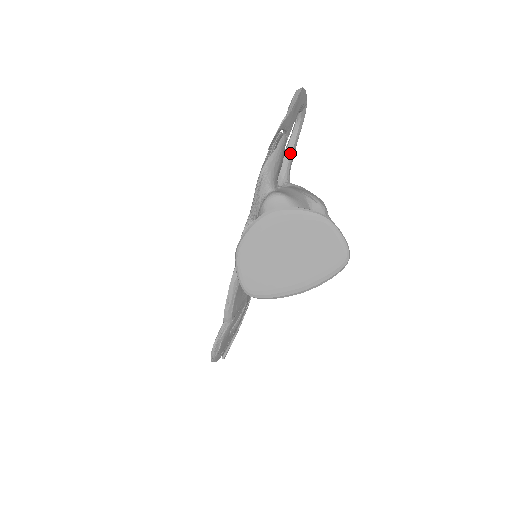
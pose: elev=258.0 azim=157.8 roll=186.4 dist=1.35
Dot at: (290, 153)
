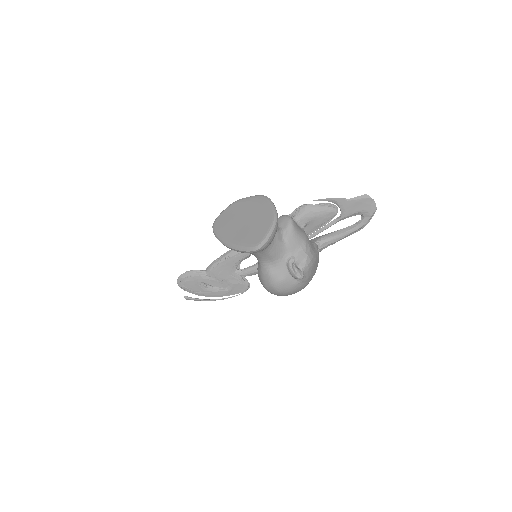
Dot at: (337, 234)
